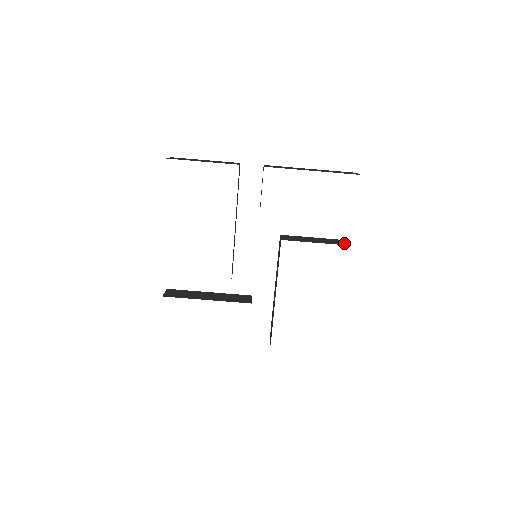
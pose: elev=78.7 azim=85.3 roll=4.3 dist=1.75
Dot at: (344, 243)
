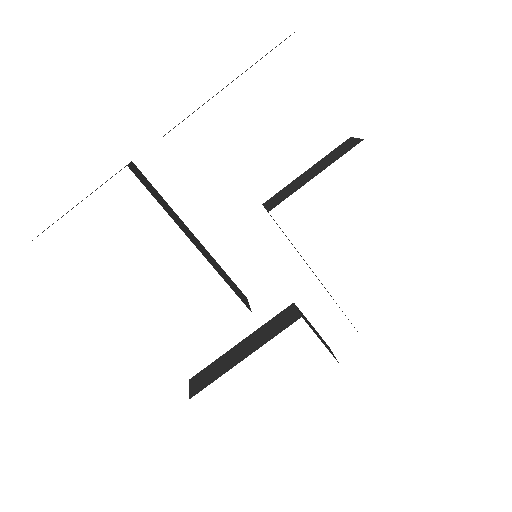
Dot at: (352, 144)
